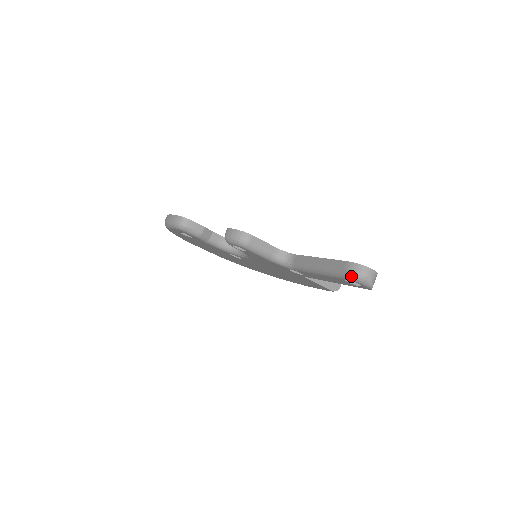
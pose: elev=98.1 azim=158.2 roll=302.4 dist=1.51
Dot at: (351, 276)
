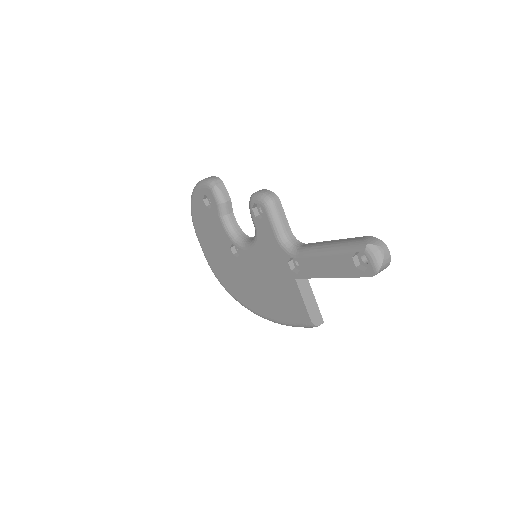
Dot at: (366, 244)
